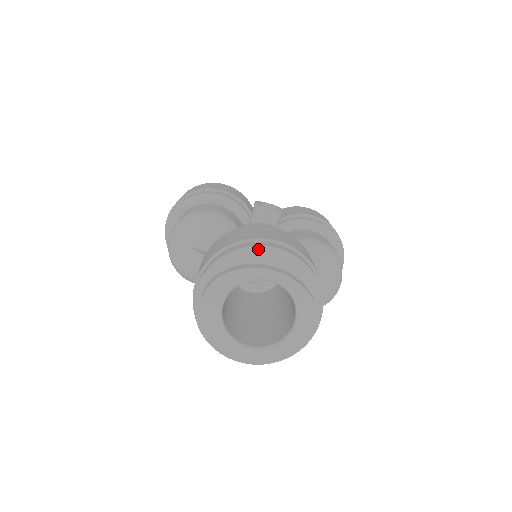
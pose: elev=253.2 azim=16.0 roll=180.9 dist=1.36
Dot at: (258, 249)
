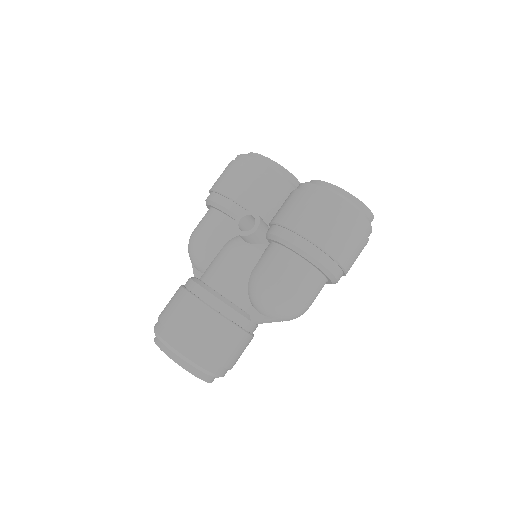
Dot at: (158, 337)
